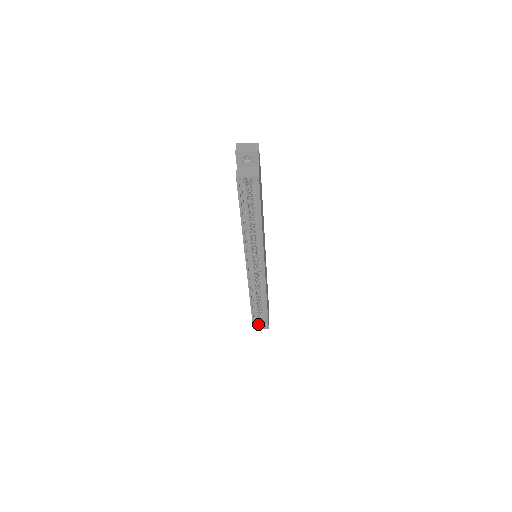
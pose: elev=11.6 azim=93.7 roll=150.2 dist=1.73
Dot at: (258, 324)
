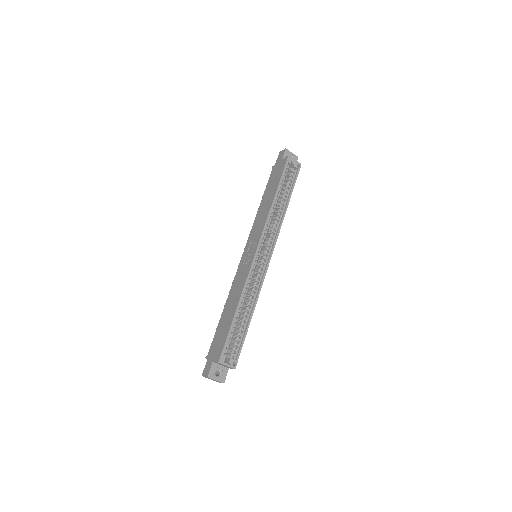
Dot at: occluded
